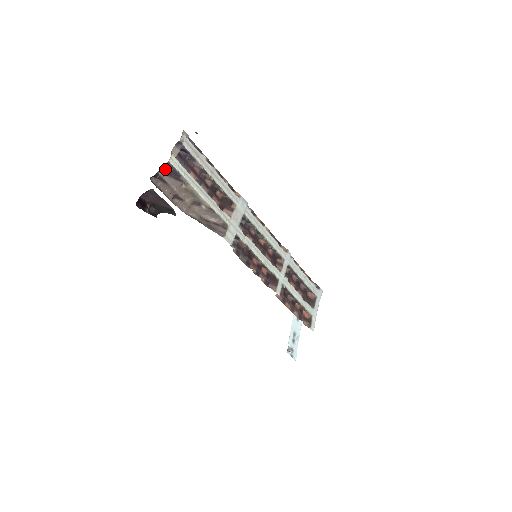
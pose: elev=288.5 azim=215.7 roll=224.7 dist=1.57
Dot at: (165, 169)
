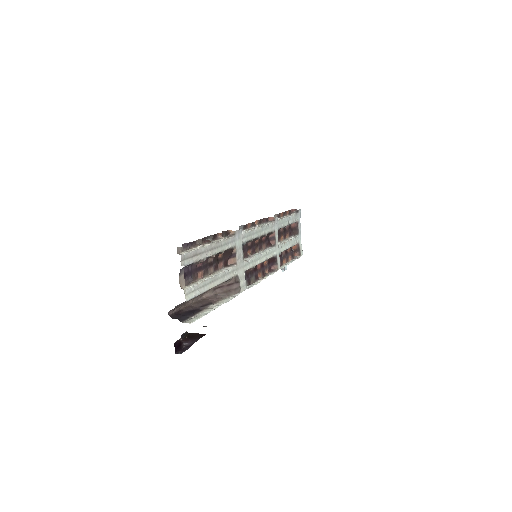
Dot at: occluded
